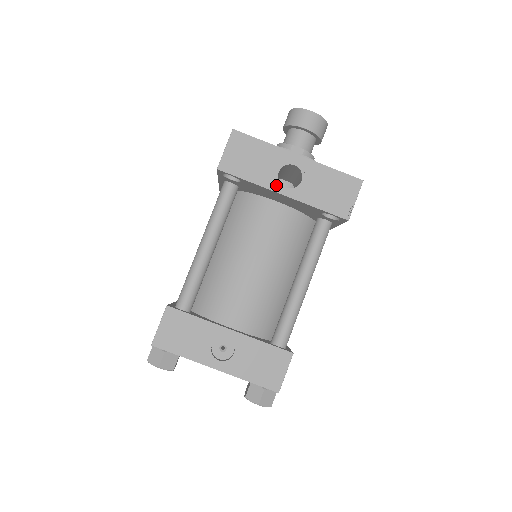
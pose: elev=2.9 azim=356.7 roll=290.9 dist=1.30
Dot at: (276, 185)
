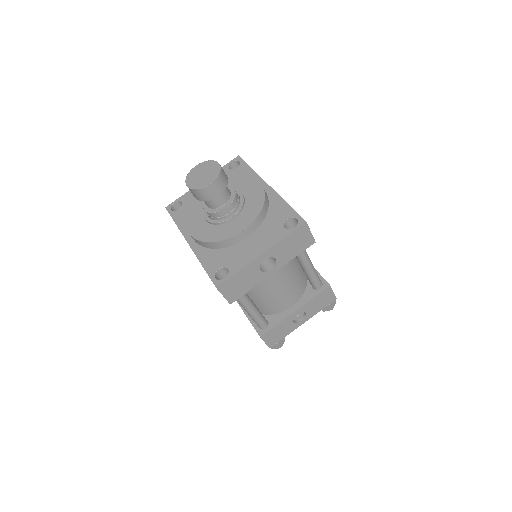
Dot at: (265, 275)
